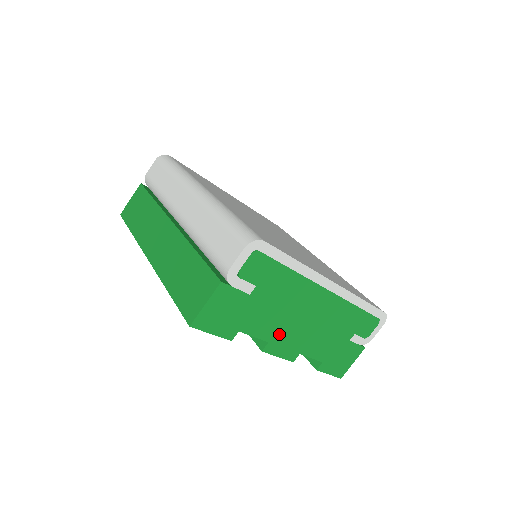
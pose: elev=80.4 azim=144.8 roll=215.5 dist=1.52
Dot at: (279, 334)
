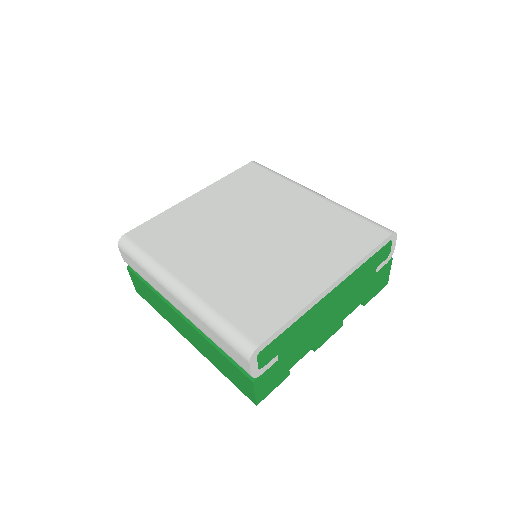
Dot at: (318, 337)
